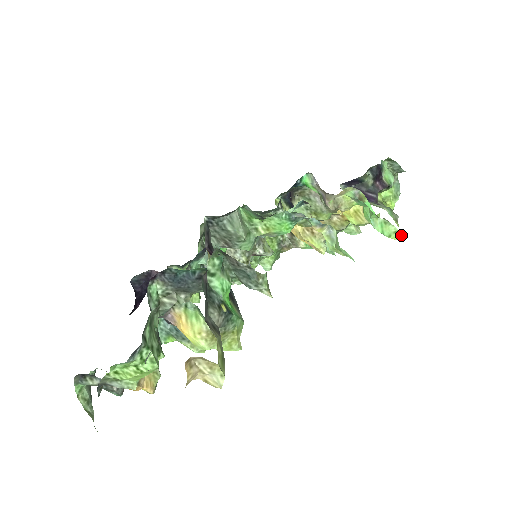
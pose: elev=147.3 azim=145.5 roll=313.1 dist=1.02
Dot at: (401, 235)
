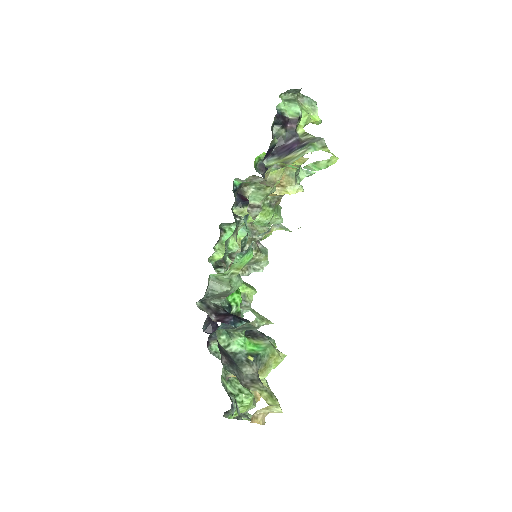
Dot at: (335, 158)
